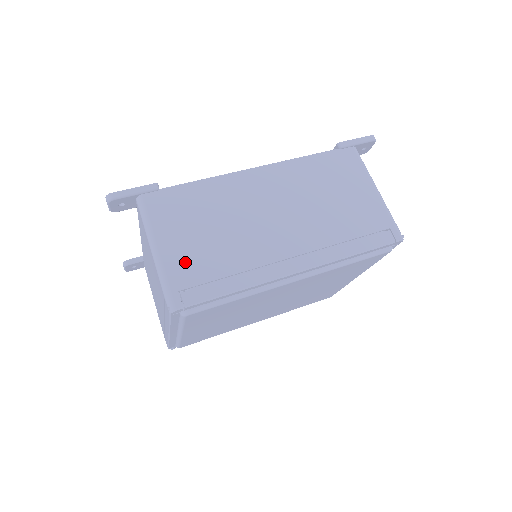
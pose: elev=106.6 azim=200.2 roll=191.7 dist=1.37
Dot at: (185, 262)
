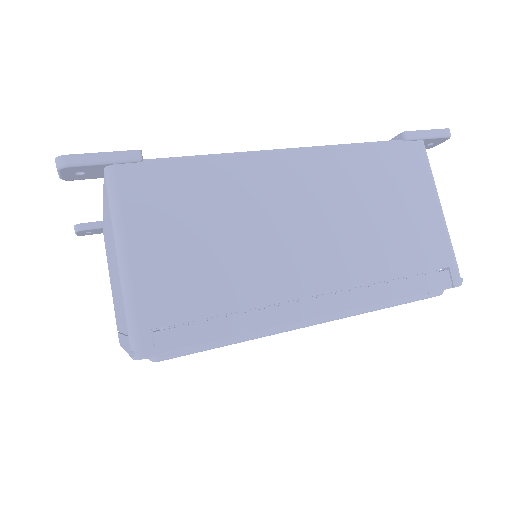
Dot at: (167, 284)
